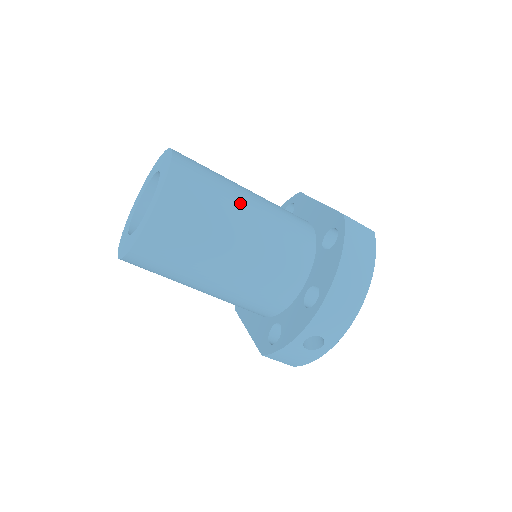
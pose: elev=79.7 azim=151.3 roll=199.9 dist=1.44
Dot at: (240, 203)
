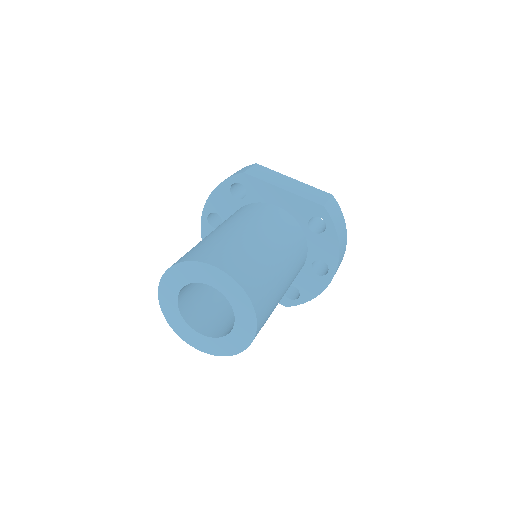
Dot at: (274, 259)
